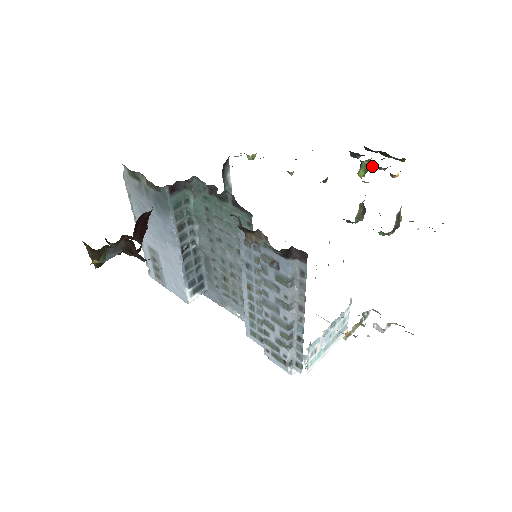
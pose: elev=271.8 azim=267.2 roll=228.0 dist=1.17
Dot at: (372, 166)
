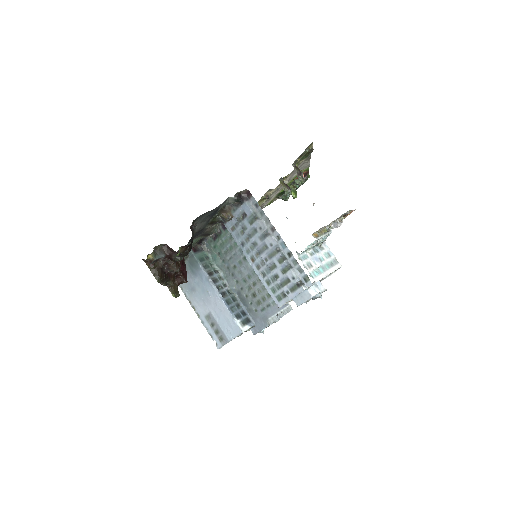
Dot at: (295, 188)
